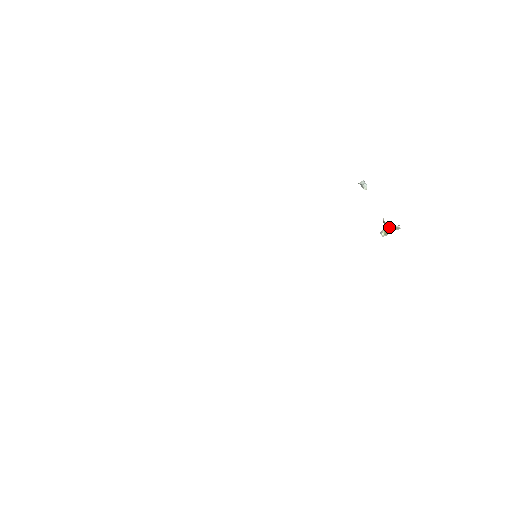
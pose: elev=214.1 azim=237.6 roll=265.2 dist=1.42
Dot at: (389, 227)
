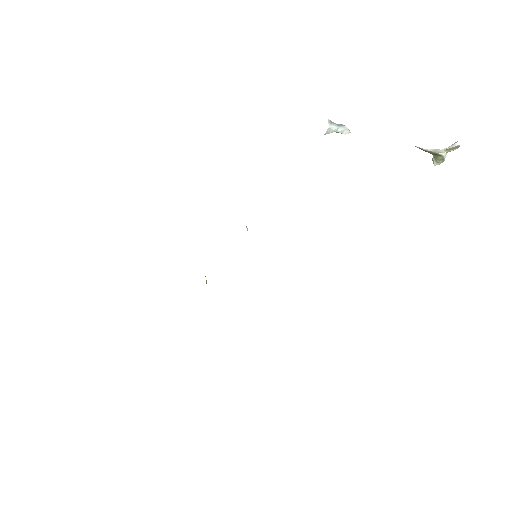
Dot at: (439, 151)
